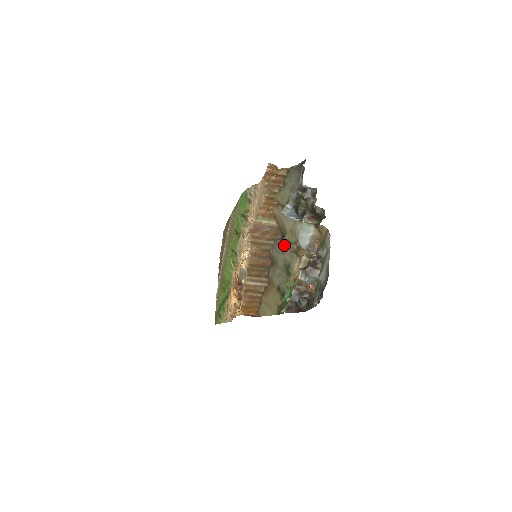
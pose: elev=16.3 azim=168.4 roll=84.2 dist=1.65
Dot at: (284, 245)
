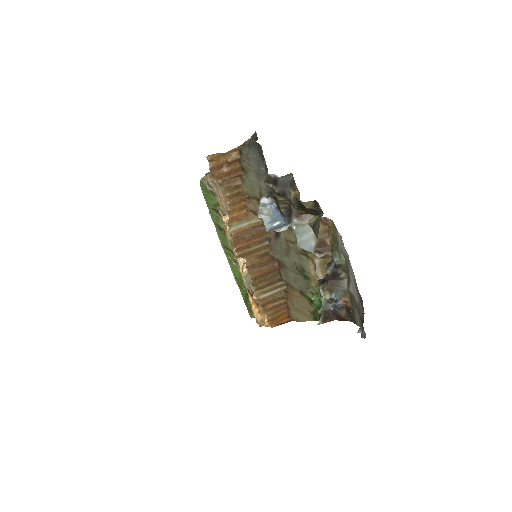
Dot at: (284, 246)
